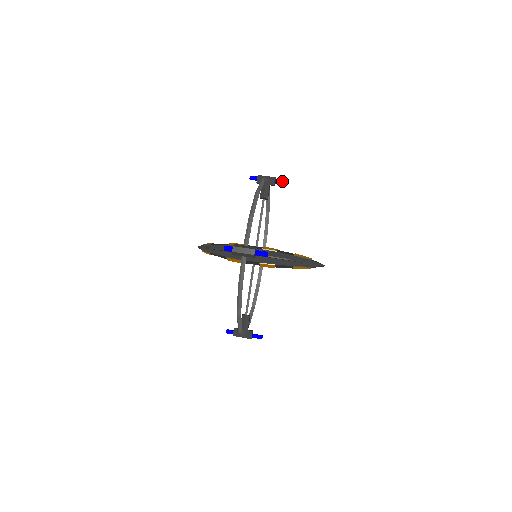
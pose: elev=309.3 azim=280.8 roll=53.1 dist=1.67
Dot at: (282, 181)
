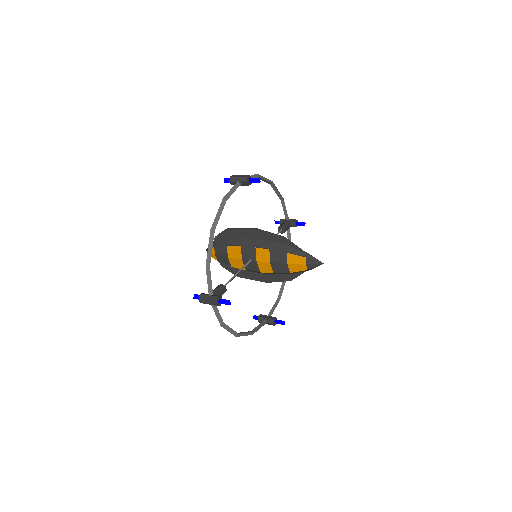
Dot at: (302, 222)
